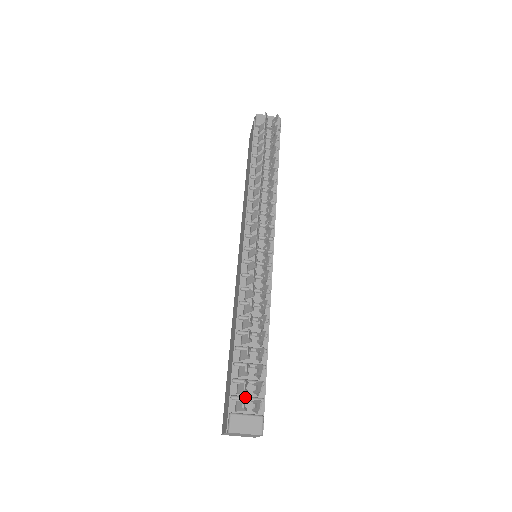
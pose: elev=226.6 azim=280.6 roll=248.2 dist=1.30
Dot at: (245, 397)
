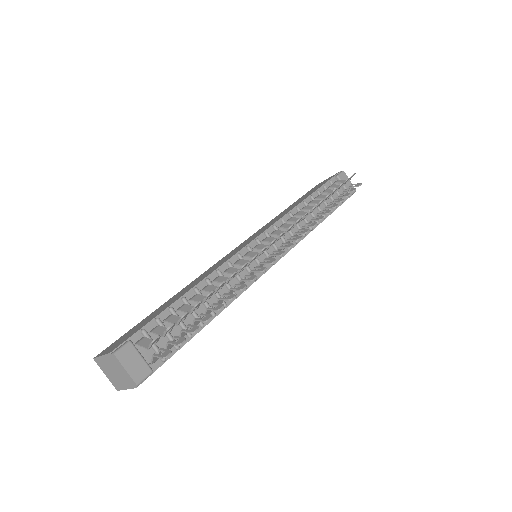
Dot at: occluded
